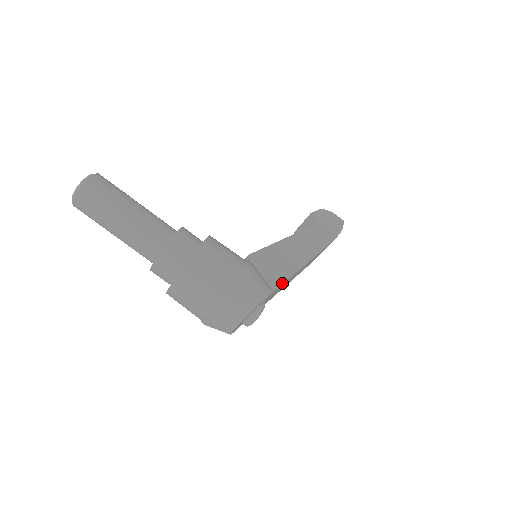
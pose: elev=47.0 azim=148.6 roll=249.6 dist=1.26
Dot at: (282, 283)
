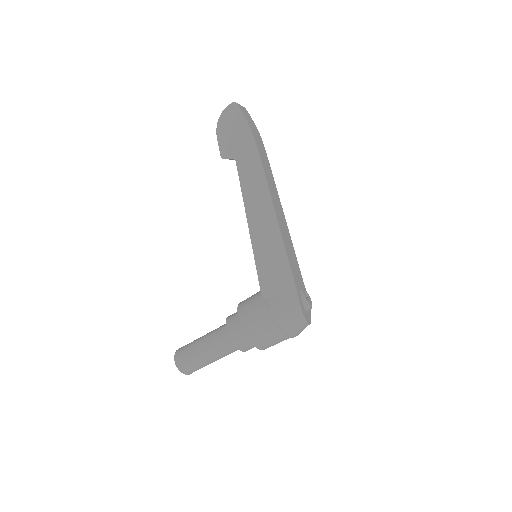
Dot at: (293, 280)
